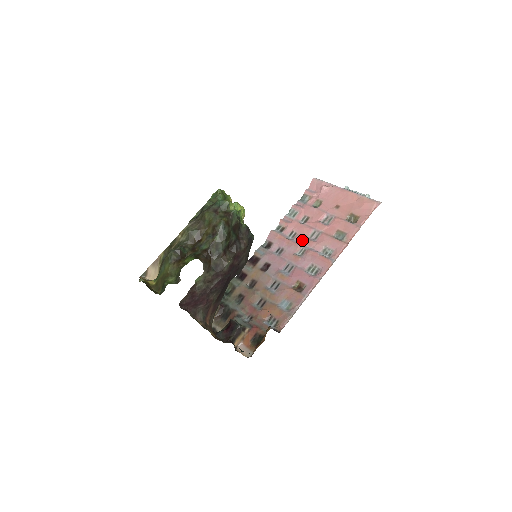
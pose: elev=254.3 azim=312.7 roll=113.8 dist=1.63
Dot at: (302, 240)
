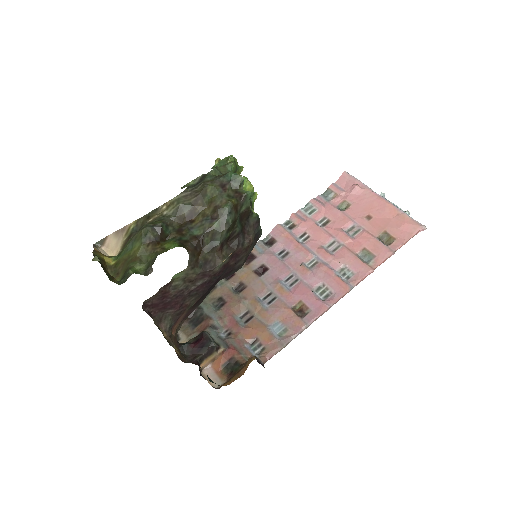
Dot at: (316, 248)
